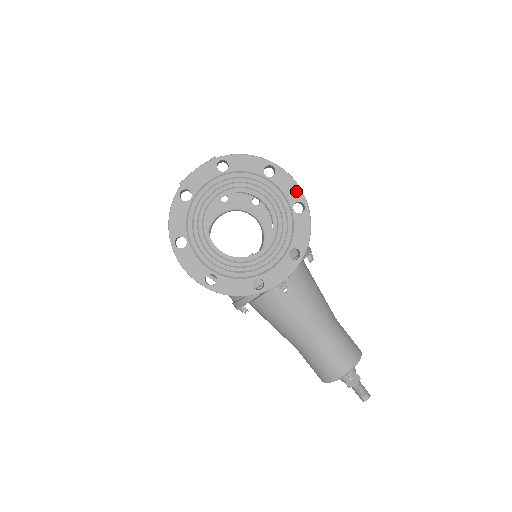
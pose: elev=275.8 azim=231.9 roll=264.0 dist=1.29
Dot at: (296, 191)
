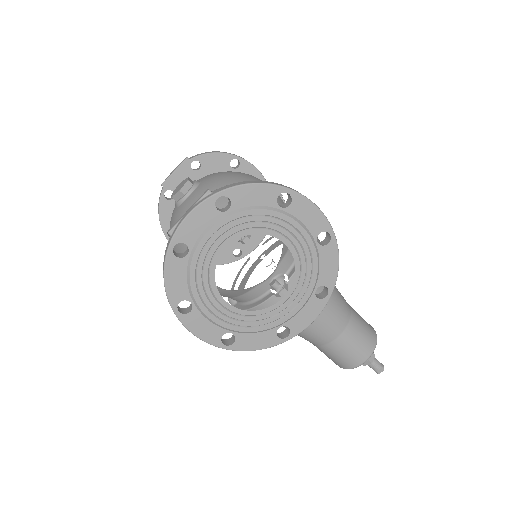
Dot at: (319, 219)
